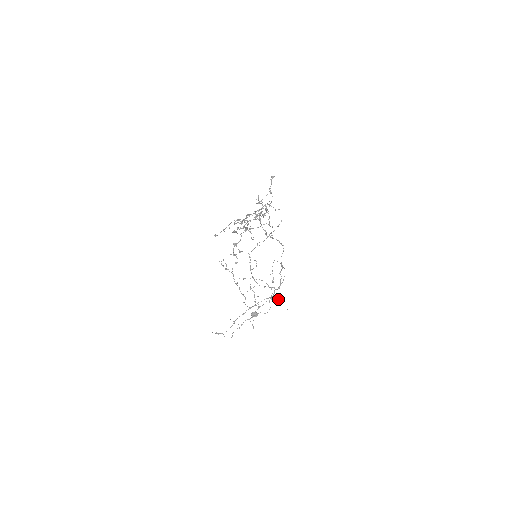
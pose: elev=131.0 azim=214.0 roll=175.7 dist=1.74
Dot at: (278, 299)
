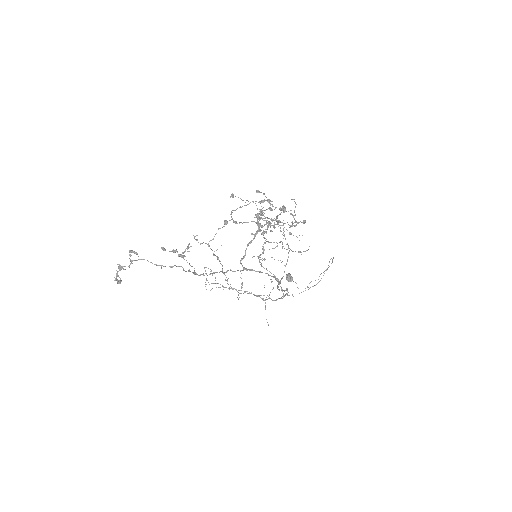
Dot at: occluded
